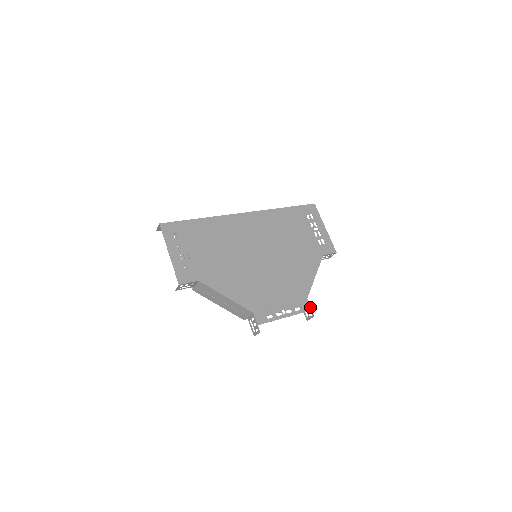
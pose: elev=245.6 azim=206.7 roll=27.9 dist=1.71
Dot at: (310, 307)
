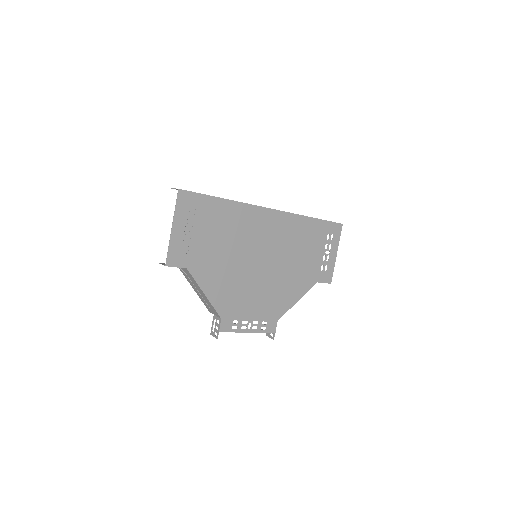
Dot at: (275, 330)
